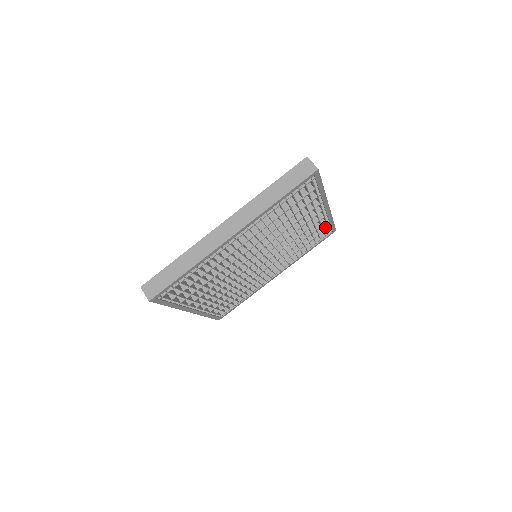
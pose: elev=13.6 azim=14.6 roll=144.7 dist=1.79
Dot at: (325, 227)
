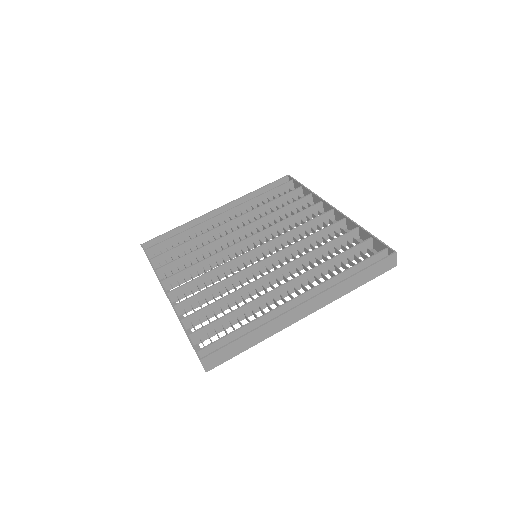
Dot at: (296, 199)
